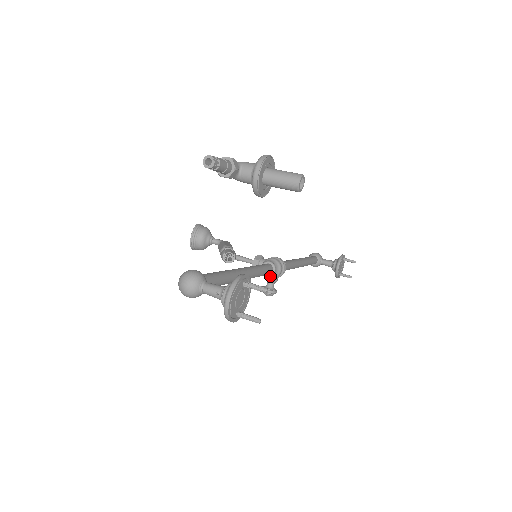
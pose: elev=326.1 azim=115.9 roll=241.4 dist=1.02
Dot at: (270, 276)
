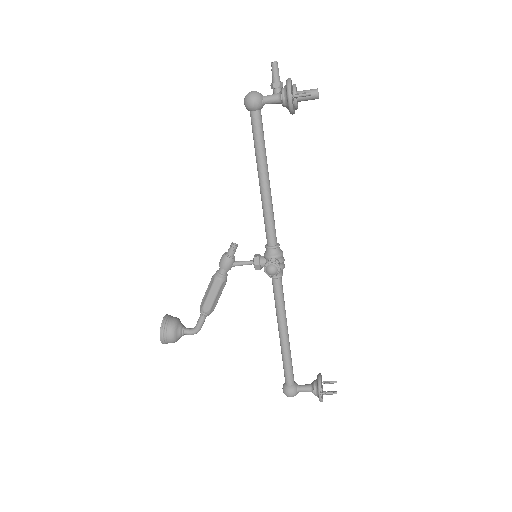
Dot at: (275, 247)
